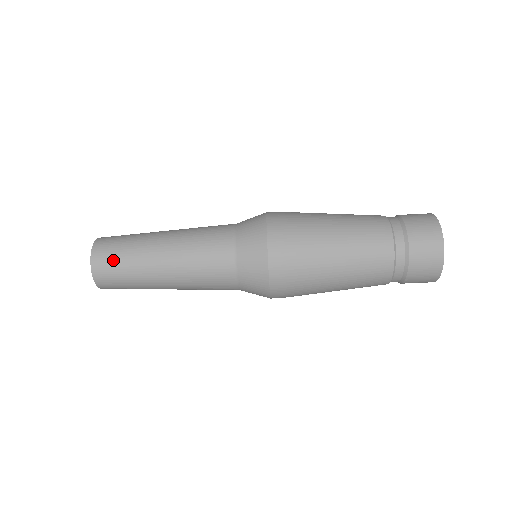
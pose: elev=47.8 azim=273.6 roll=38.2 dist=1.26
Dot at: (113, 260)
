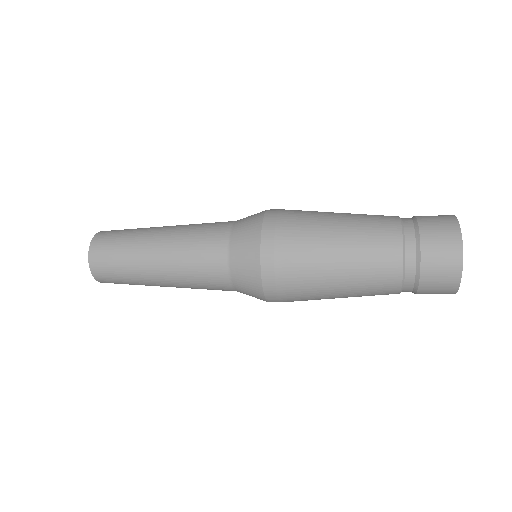
Dot at: (113, 276)
